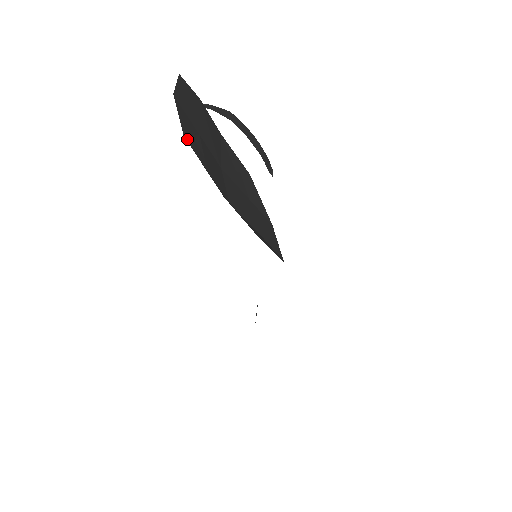
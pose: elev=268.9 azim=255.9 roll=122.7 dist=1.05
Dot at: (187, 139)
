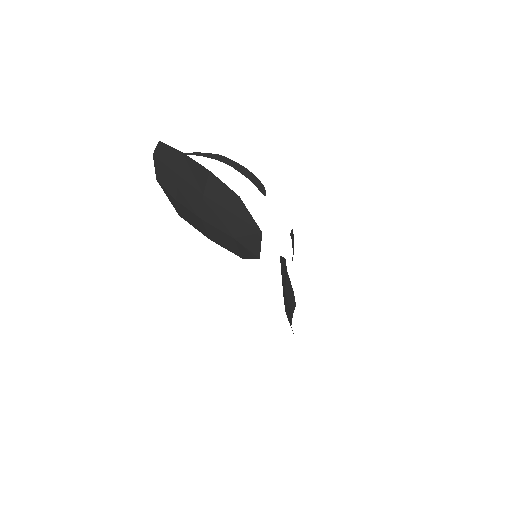
Dot at: (160, 181)
